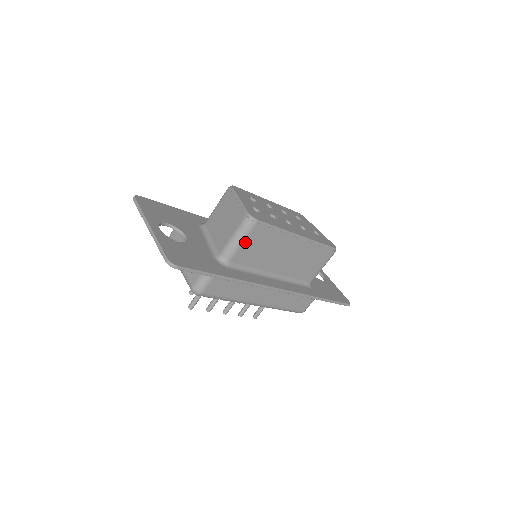
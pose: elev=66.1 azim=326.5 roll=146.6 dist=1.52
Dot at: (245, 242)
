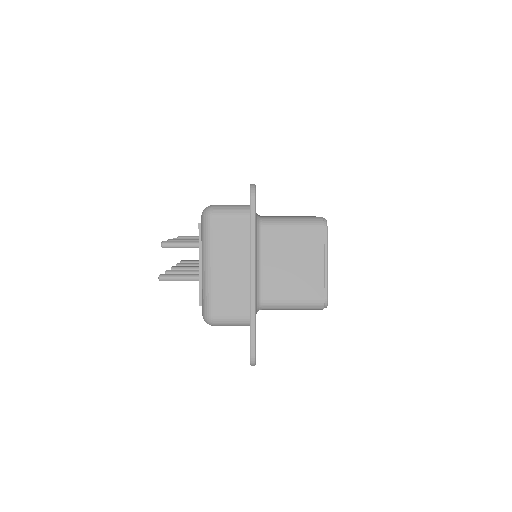
Dot at: occluded
